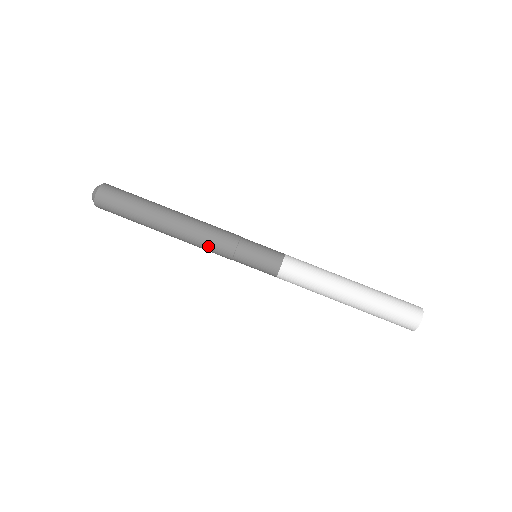
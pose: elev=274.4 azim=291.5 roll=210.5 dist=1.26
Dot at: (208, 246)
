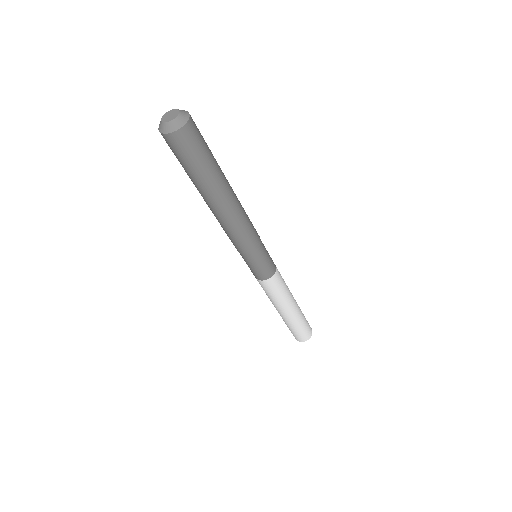
Dot at: (235, 237)
